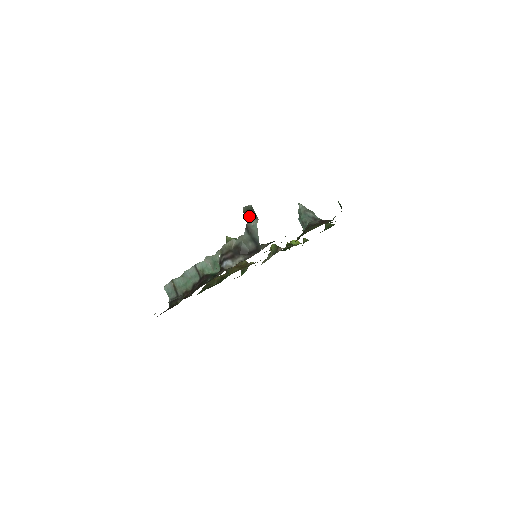
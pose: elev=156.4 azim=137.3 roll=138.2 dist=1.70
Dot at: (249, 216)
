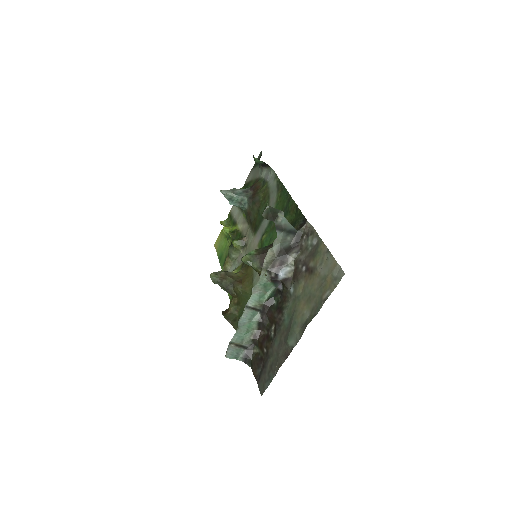
Dot at: (273, 217)
